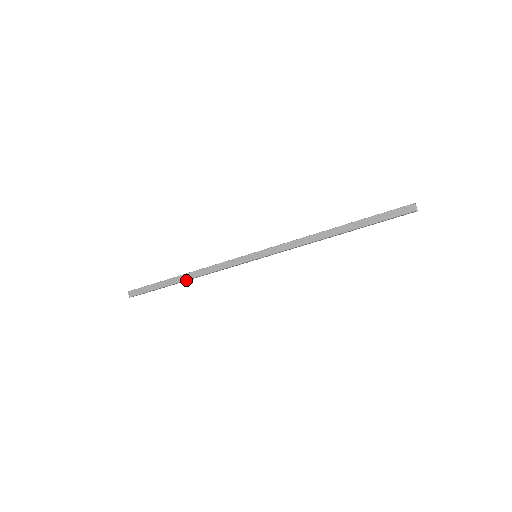
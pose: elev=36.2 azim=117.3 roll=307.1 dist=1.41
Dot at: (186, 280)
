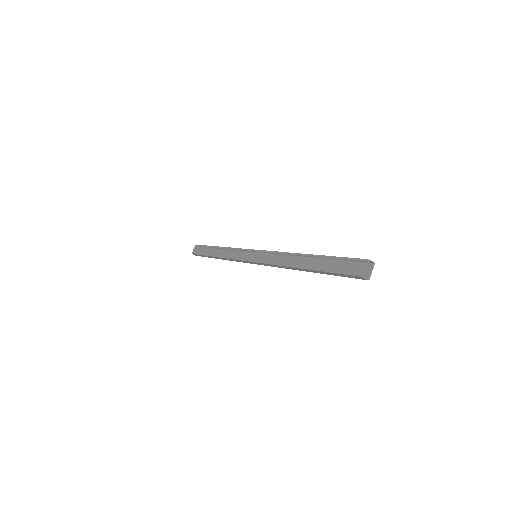
Dot at: occluded
